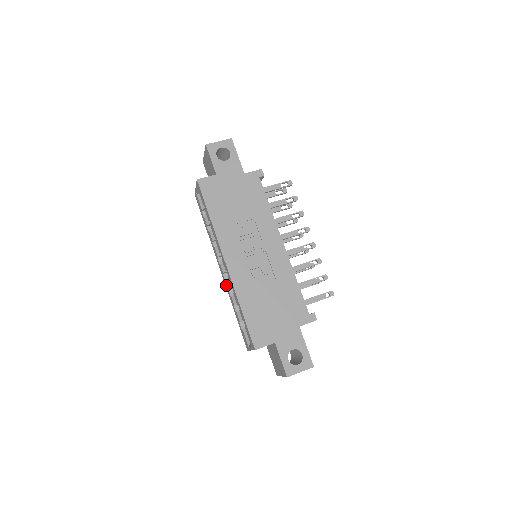
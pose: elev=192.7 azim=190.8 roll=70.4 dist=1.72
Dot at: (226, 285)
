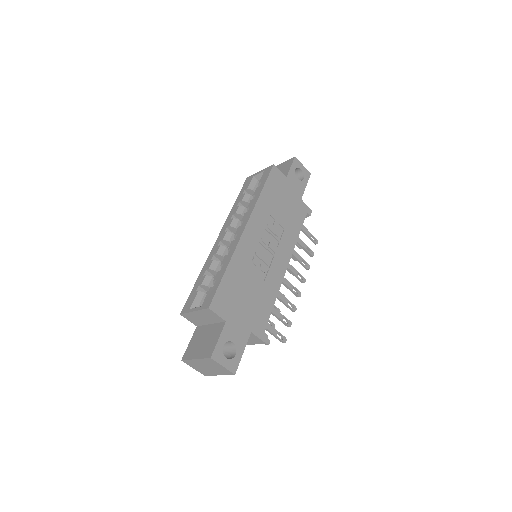
Dot at: (214, 251)
